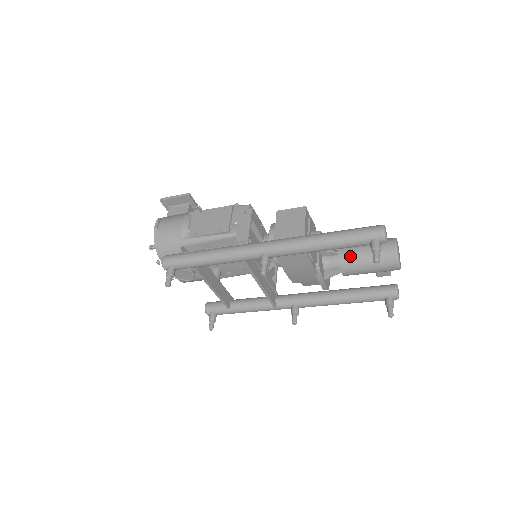
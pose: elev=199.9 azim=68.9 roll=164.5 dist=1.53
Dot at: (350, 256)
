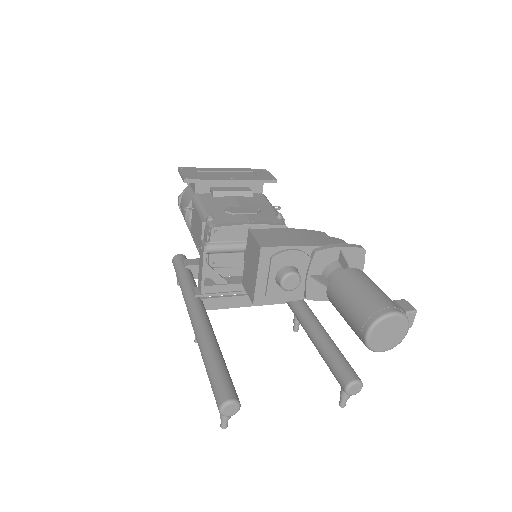
Dot at: (333, 304)
